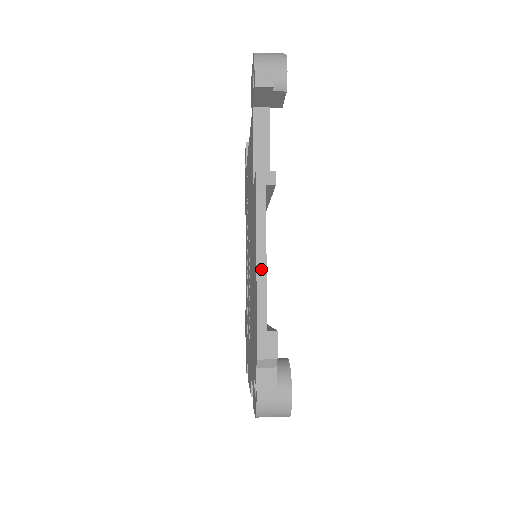
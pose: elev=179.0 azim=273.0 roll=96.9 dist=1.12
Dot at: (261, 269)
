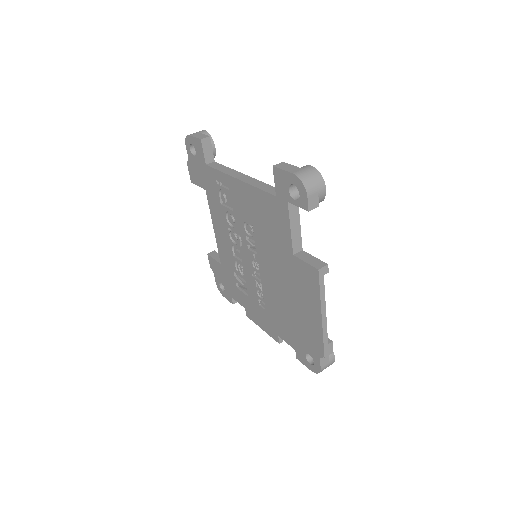
Dot at: (324, 319)
